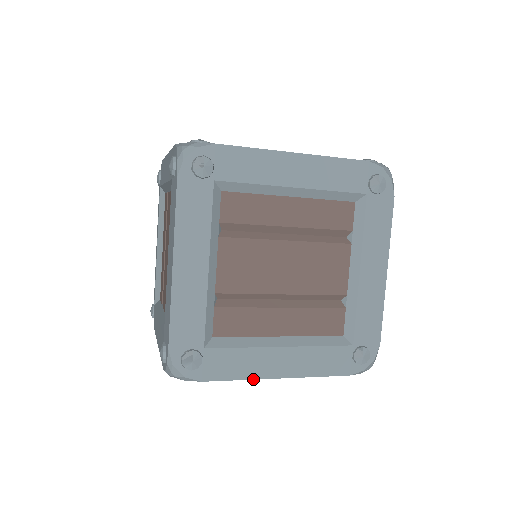
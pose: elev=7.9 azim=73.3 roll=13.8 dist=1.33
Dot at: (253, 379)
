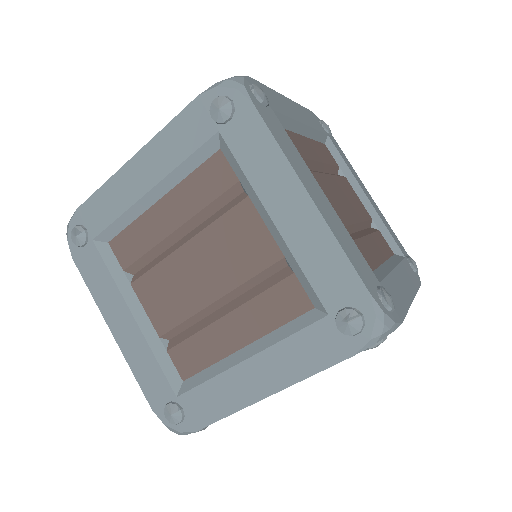
Dot at: occluded
